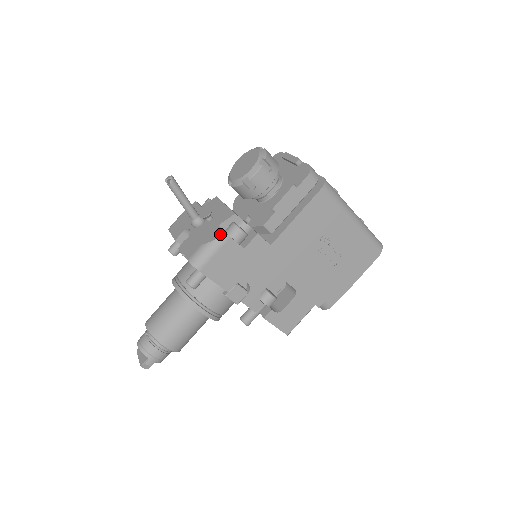
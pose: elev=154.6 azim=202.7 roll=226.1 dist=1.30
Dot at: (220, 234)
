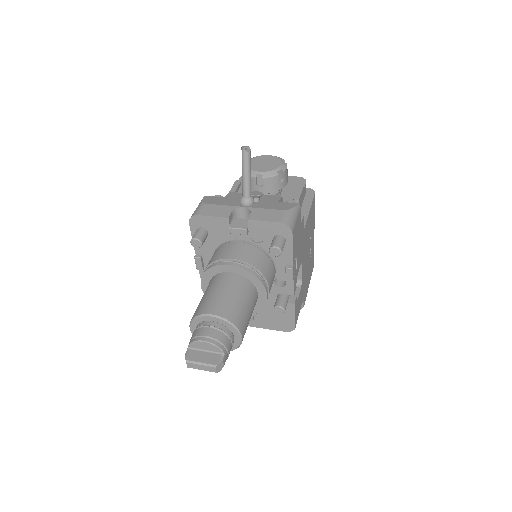
Dot at: (294, 204)
